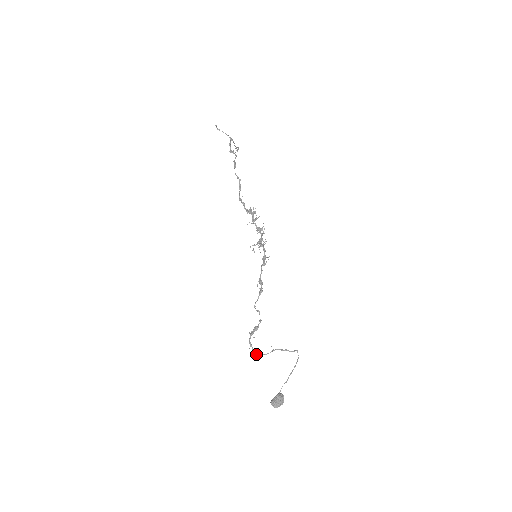
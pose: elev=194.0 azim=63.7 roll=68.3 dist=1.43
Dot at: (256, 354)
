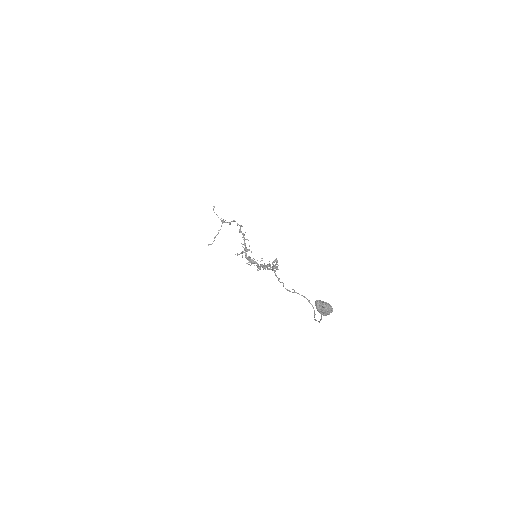
Dot at: (278, 279)
